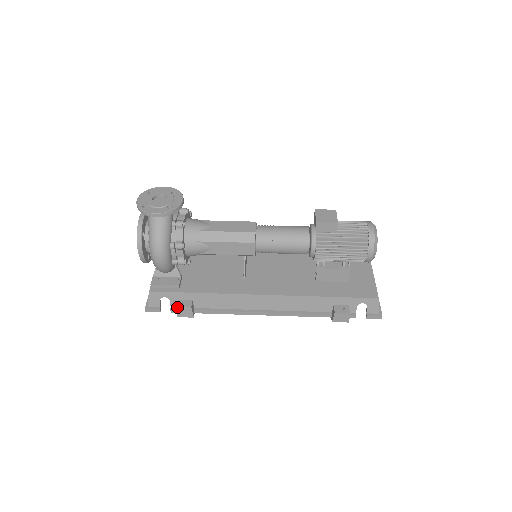
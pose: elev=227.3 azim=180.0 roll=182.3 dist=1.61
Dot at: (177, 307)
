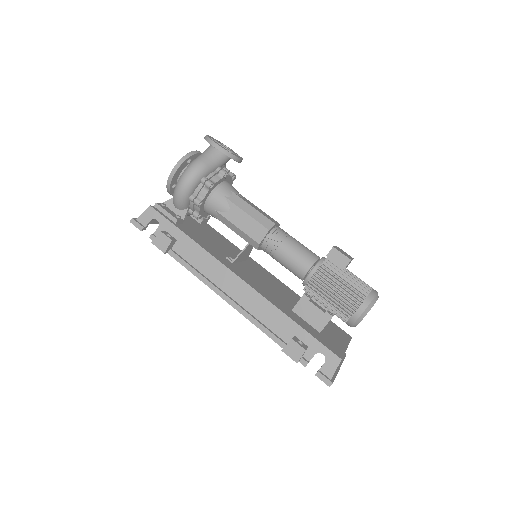
Dot at: (161, 232)
